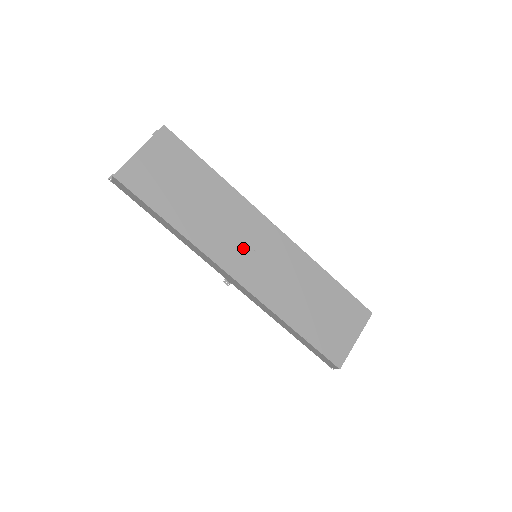
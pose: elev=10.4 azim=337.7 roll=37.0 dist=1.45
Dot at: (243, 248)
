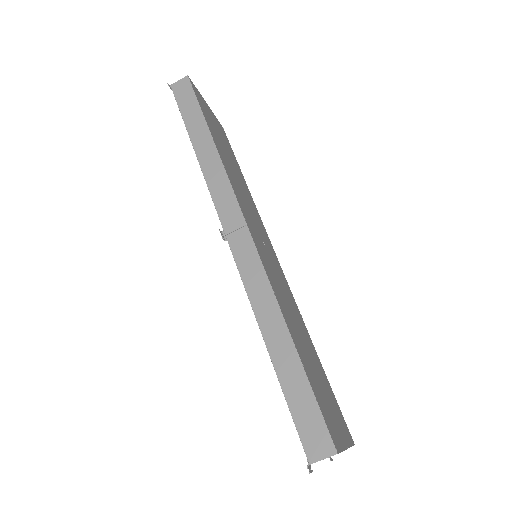
Dot at: (256, 228)
